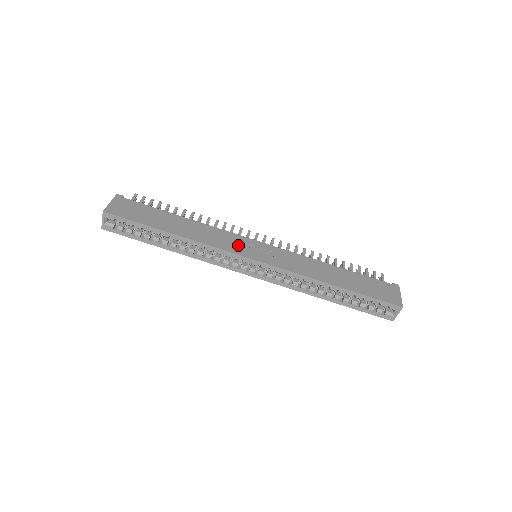
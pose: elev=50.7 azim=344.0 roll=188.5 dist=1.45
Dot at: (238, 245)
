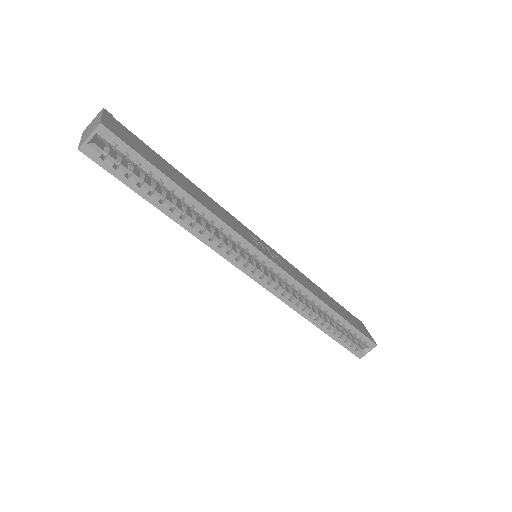
Dot at: (250, 236)
